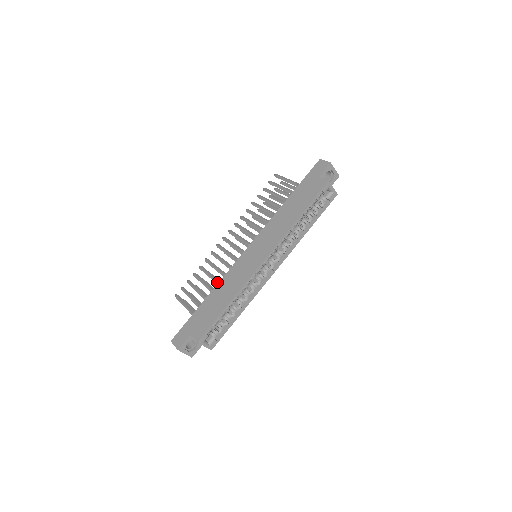
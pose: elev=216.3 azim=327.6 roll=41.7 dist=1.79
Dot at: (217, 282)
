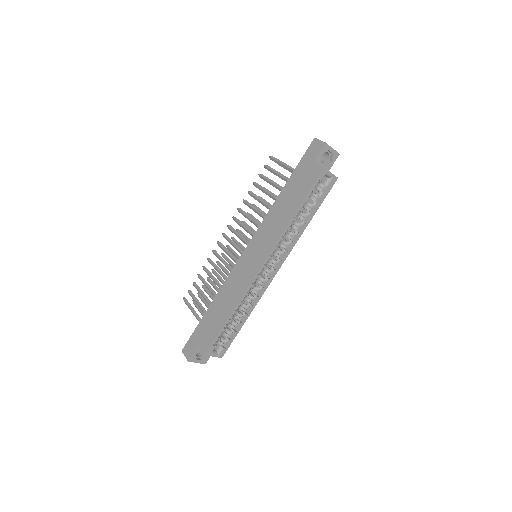
Dot at: (219, 287)
